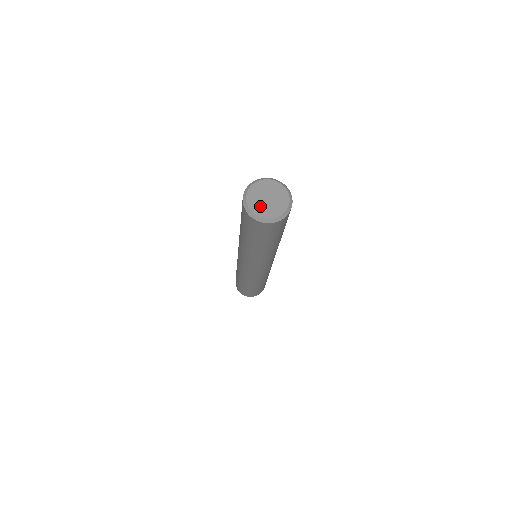
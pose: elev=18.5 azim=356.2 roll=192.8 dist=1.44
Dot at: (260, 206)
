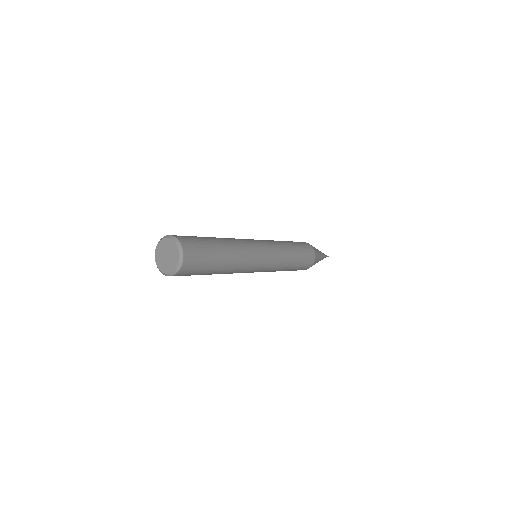
Dot at: (160, 259)
